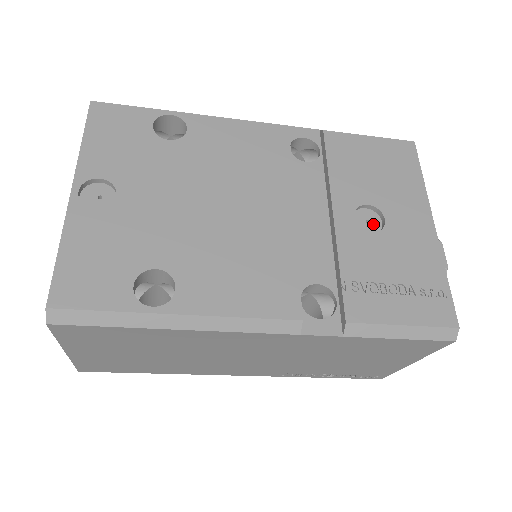
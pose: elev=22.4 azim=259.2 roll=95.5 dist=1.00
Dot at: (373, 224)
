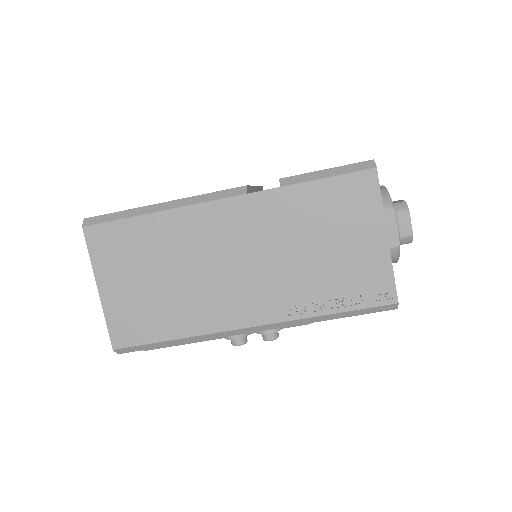
Dot at: occluded
